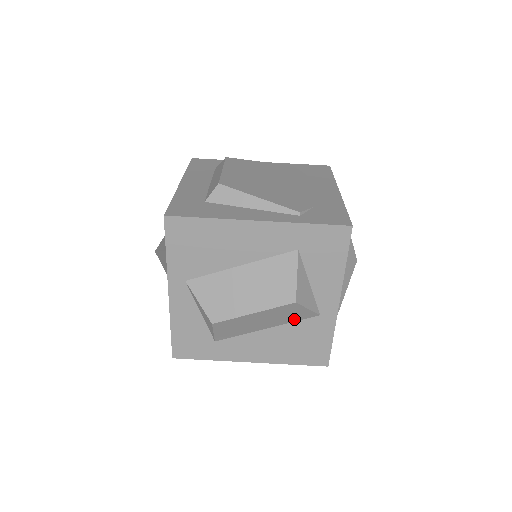
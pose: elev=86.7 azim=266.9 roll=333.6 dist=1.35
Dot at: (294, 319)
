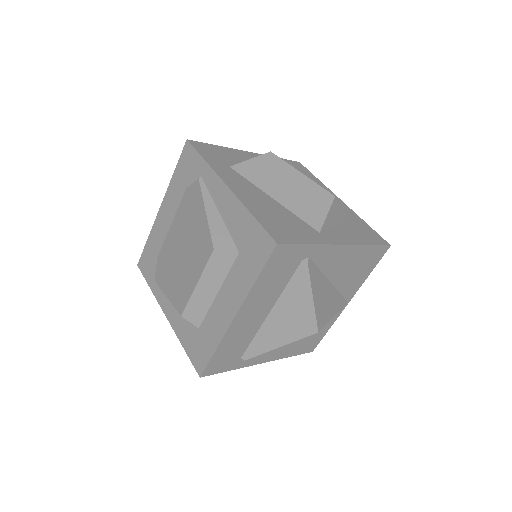
Dot at: (302, 214)
